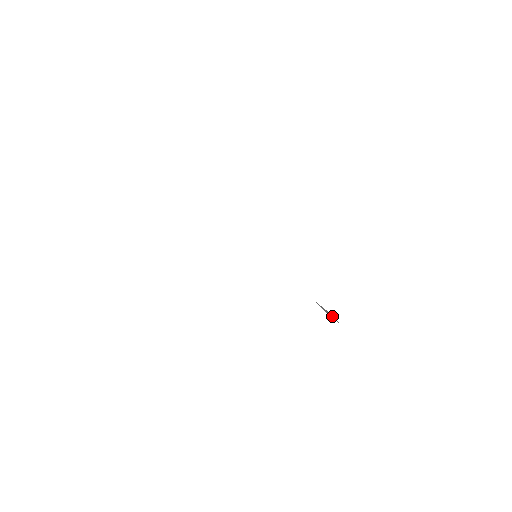
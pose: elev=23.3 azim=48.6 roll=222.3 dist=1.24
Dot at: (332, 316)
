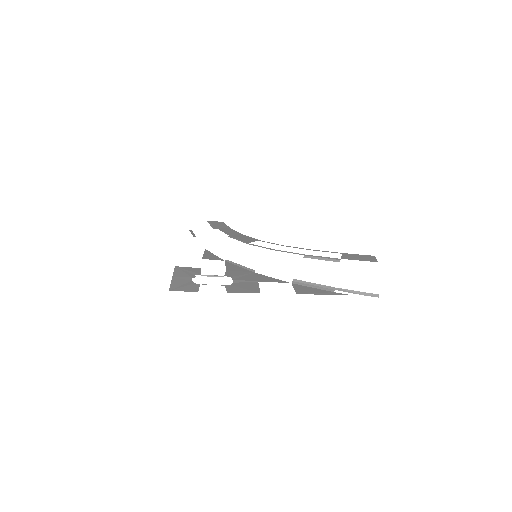
Dot at: occluded
